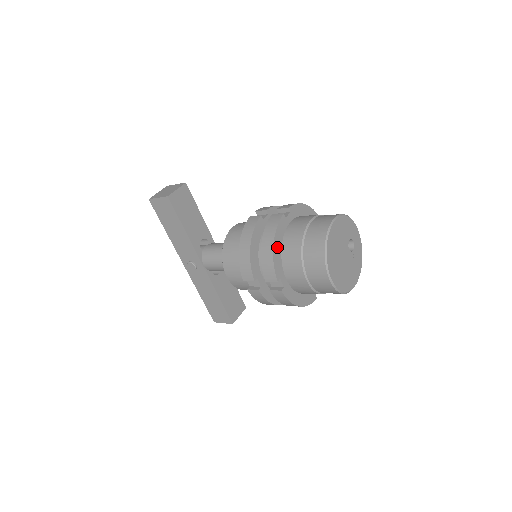
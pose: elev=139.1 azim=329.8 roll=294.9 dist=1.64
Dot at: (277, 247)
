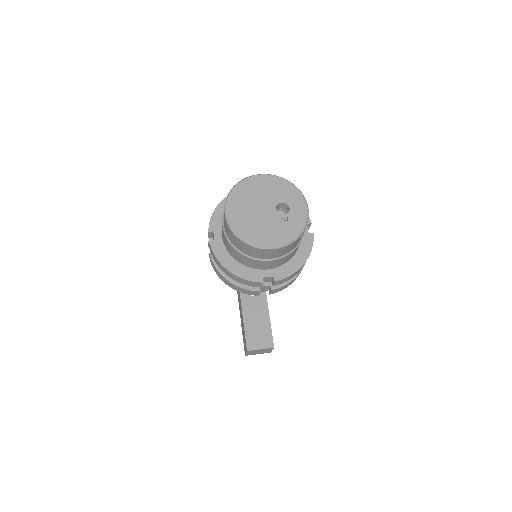
Dot at: occluded
